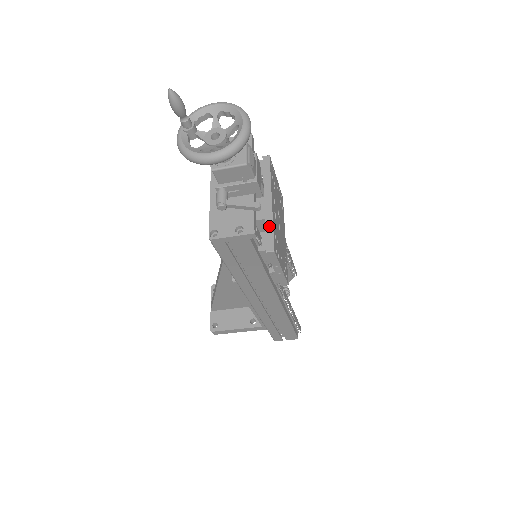
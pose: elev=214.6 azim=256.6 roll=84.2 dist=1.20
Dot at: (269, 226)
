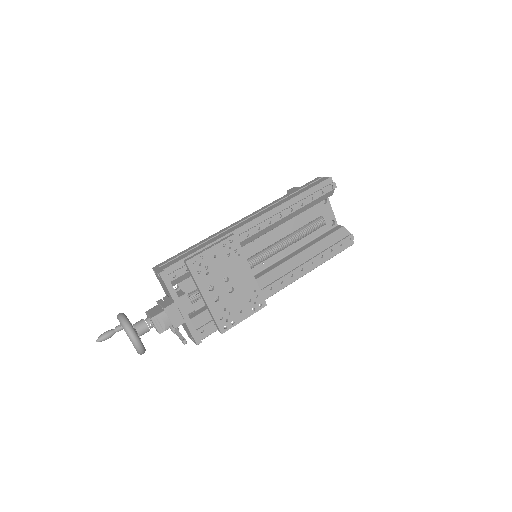
Dot at: (212, 317)
